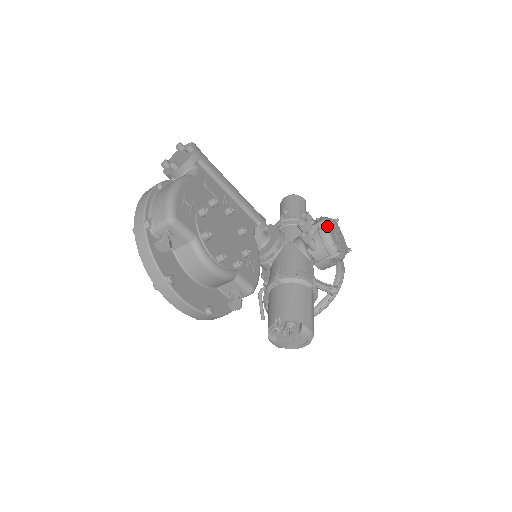
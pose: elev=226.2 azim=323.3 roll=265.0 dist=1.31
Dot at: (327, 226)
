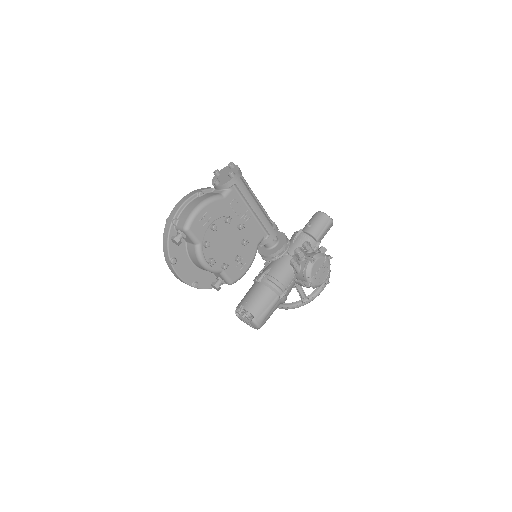
Dot at: (313, 263)
